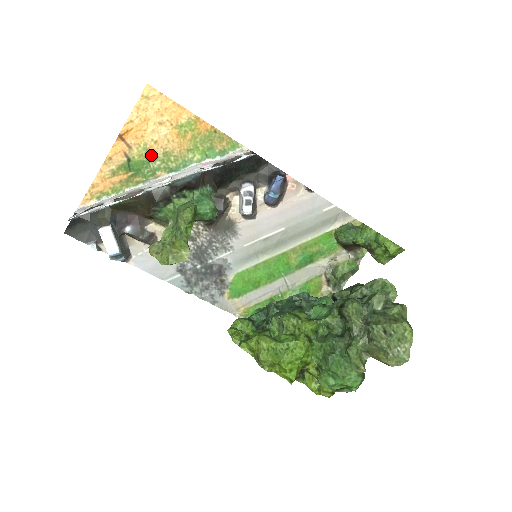
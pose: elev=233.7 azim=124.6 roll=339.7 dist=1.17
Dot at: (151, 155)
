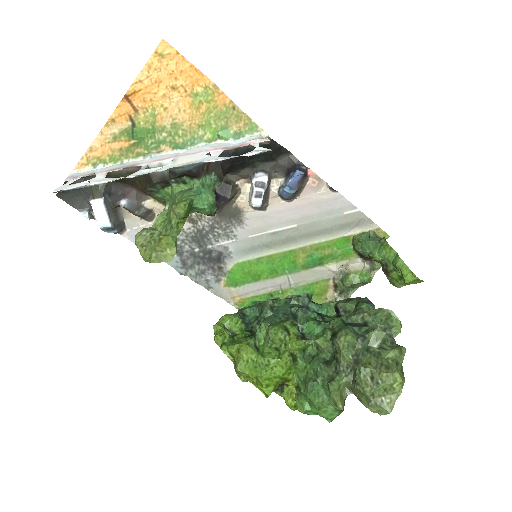
Dot at: (158, 124)
